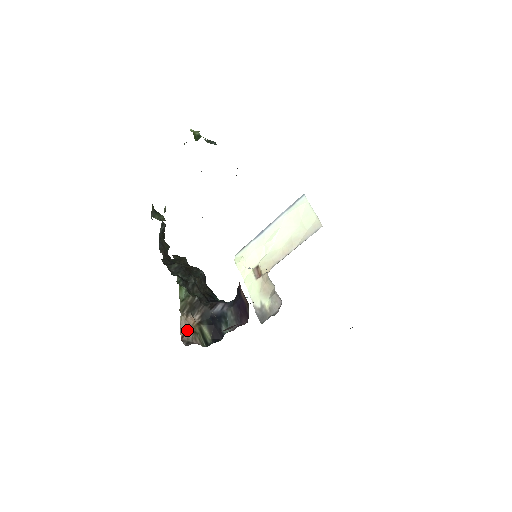
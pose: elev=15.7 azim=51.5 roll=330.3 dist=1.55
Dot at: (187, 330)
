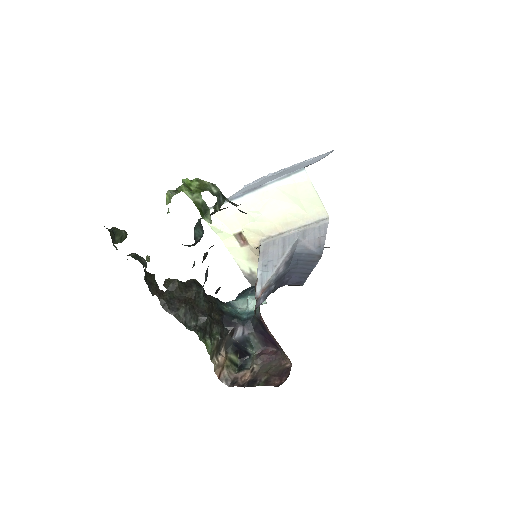
Dot at: (221, 369)
